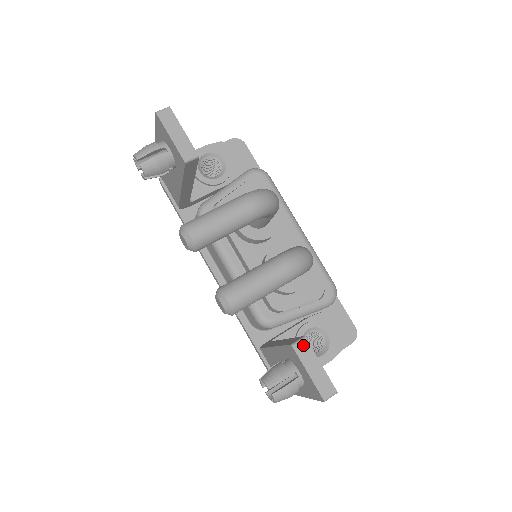
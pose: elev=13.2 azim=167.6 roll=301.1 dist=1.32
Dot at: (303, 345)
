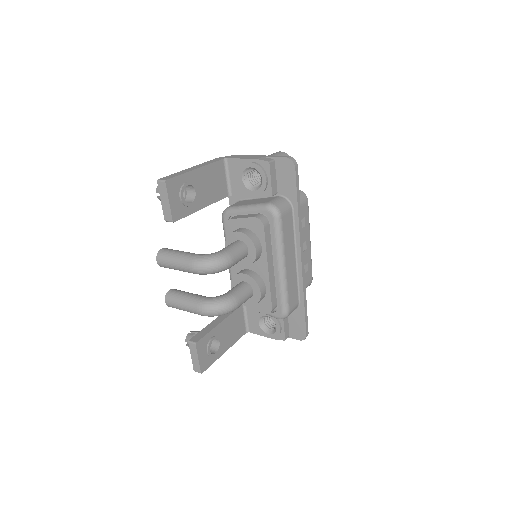
Dot at: (193, 346)
